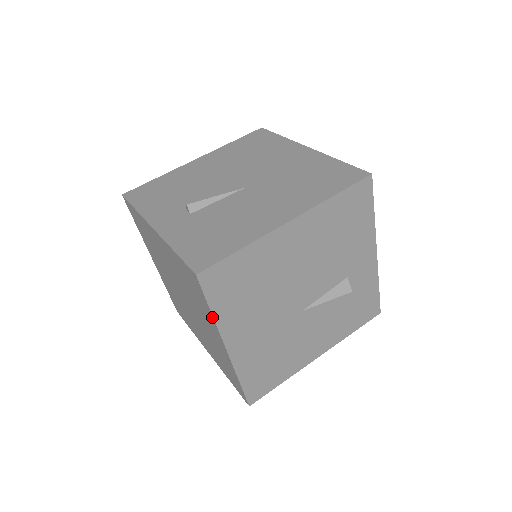
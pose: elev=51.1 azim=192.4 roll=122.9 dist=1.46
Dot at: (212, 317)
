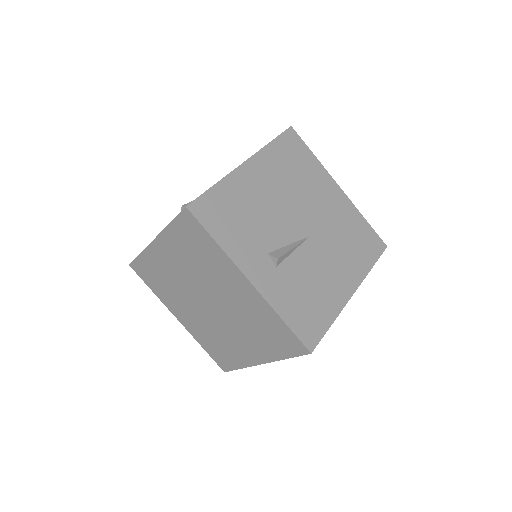
Dot at: (280, 358)
